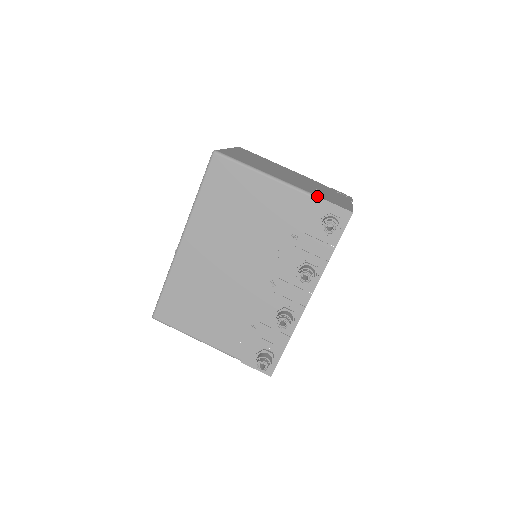
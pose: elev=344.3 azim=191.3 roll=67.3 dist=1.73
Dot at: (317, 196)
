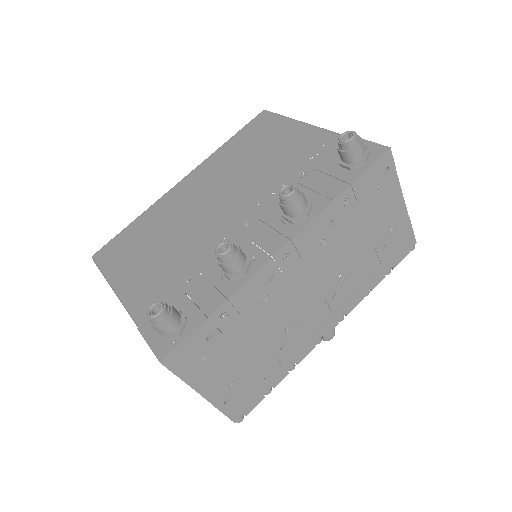
Dot at: occluded
